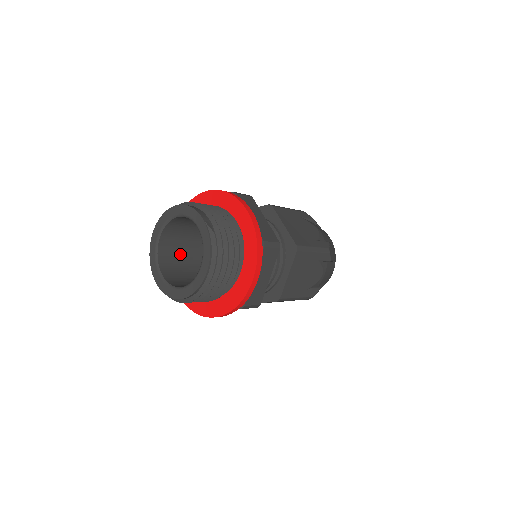
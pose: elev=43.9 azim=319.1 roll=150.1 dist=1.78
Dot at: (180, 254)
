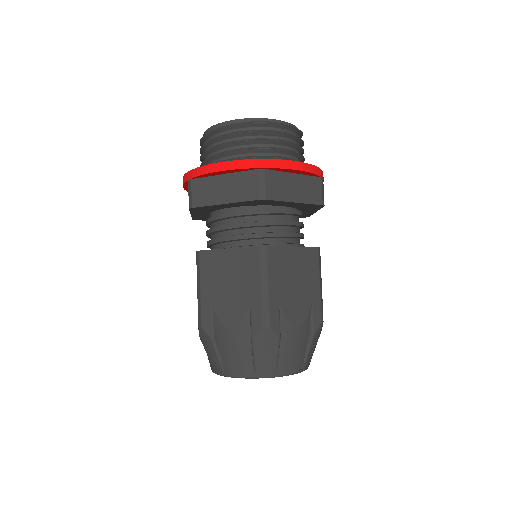
Dot at: occluded
